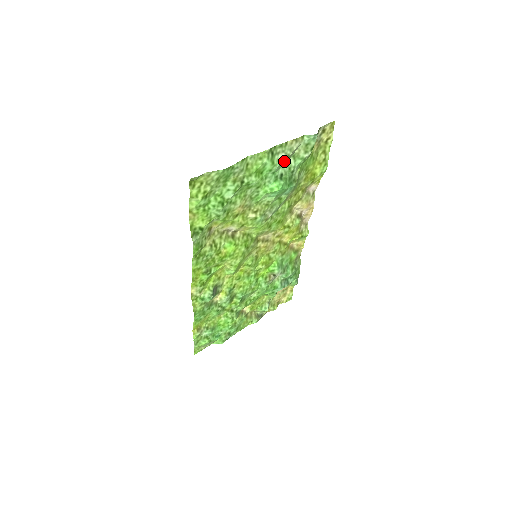
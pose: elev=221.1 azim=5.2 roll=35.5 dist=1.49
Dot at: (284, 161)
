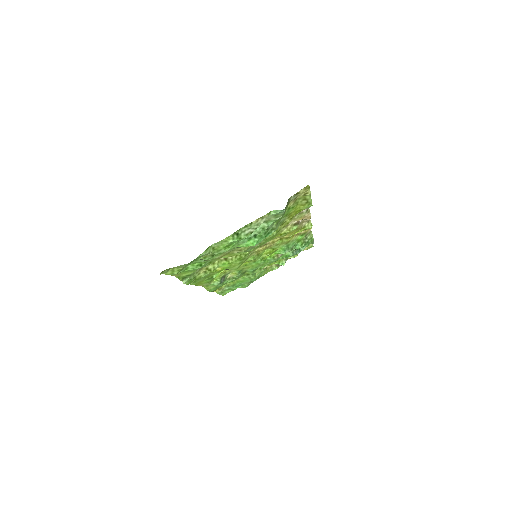
Dot at: (253, 231)
